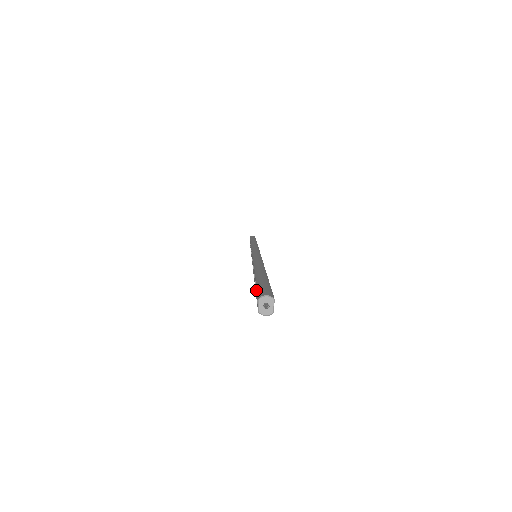
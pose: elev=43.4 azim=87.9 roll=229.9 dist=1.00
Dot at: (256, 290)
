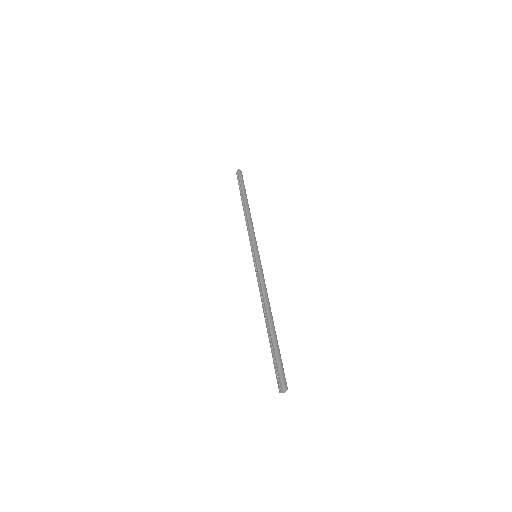
Dot at: (274, 360)
